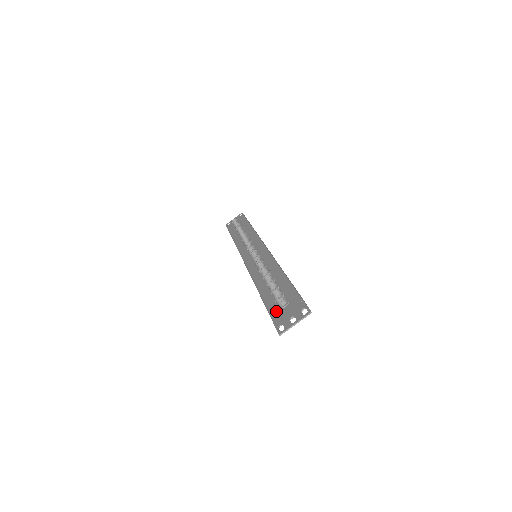
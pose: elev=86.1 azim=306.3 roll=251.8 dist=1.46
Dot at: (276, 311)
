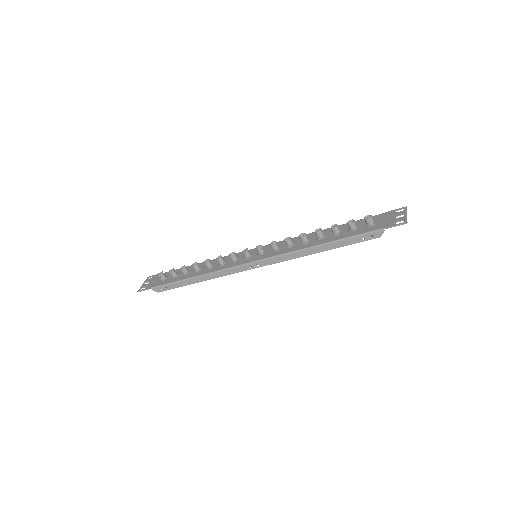
Dot at: (373, 227)
